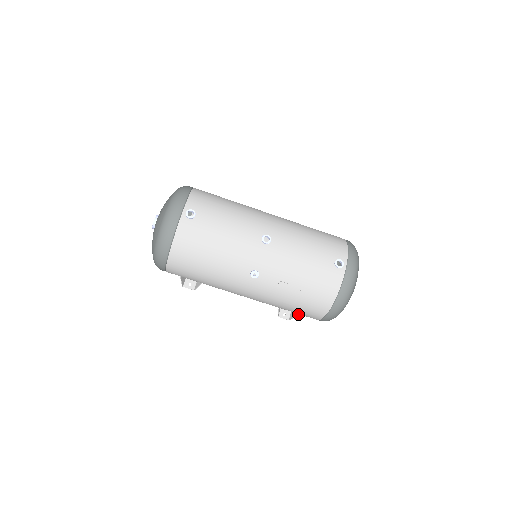
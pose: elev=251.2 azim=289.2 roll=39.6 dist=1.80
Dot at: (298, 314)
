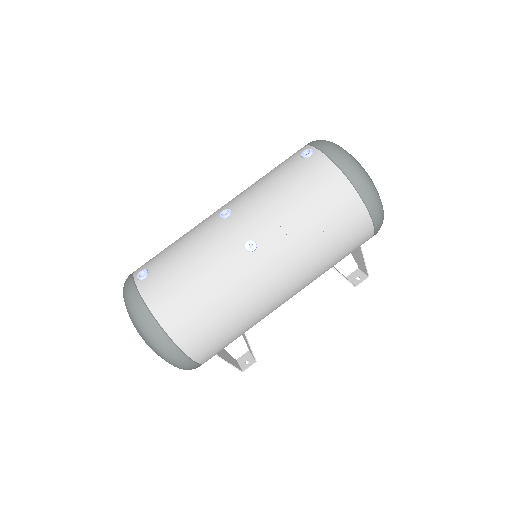
Dot at: (362, 256)
